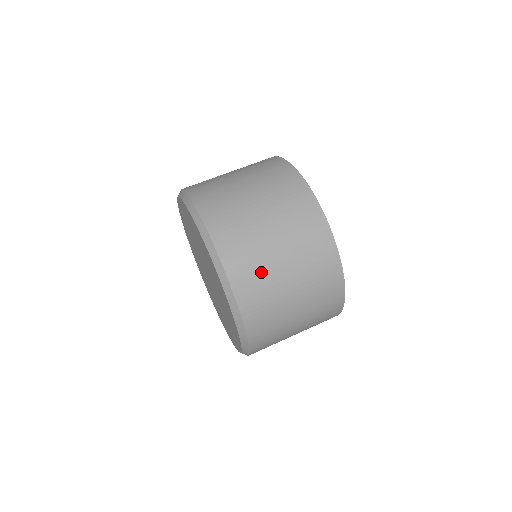
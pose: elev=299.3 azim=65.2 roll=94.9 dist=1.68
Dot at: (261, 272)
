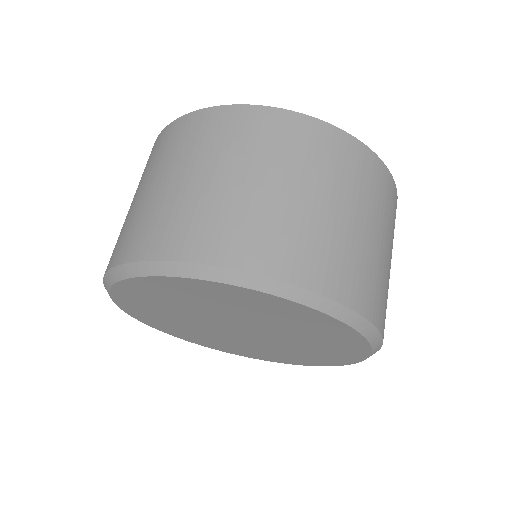
Dot at: (297, 230)
